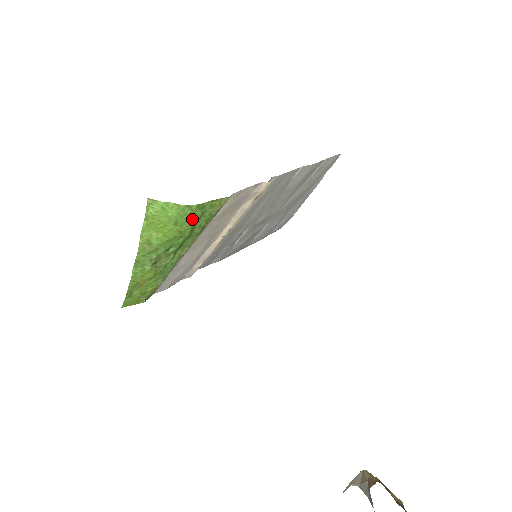
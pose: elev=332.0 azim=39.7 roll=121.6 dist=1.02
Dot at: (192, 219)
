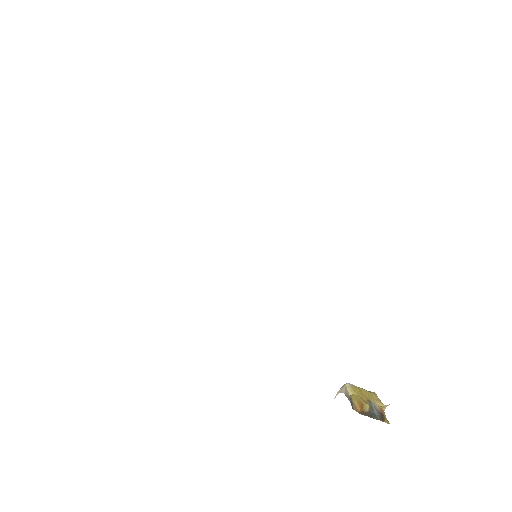
Dot at: occluded
